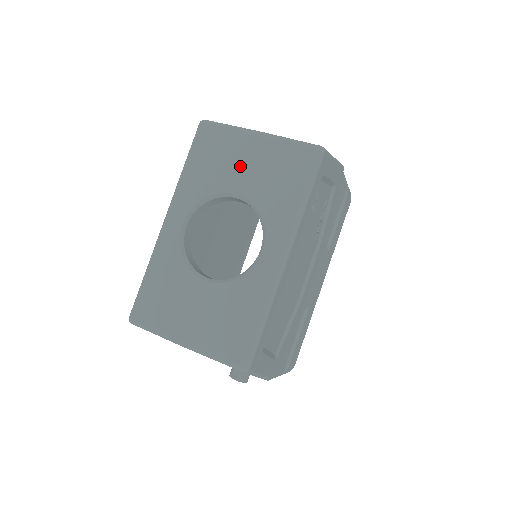
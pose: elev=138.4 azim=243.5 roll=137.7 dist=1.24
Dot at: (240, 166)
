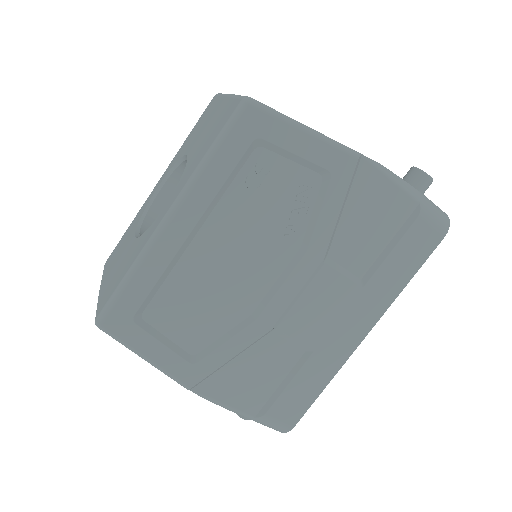
Dot at: (203, 129)
